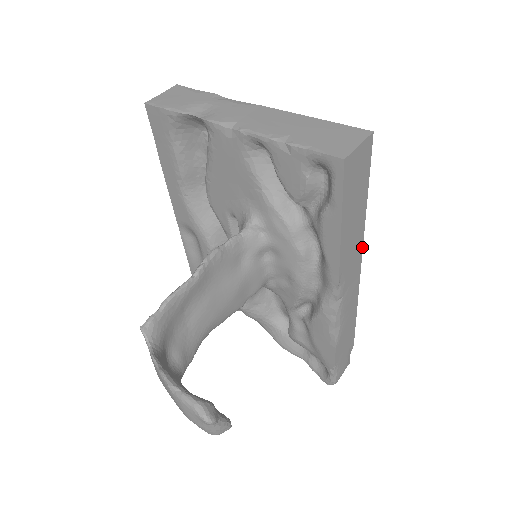
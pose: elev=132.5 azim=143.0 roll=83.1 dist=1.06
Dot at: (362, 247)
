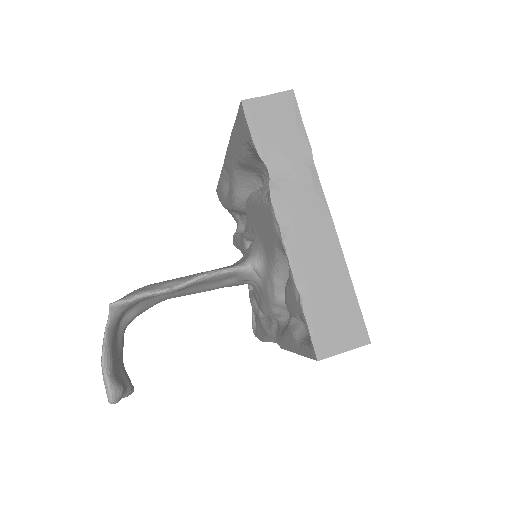
Dot at: occluded
